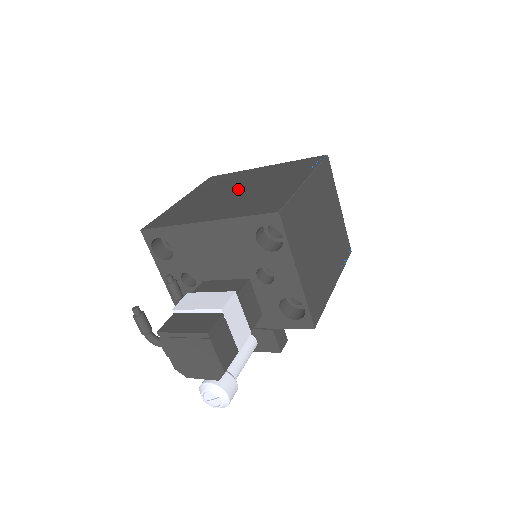
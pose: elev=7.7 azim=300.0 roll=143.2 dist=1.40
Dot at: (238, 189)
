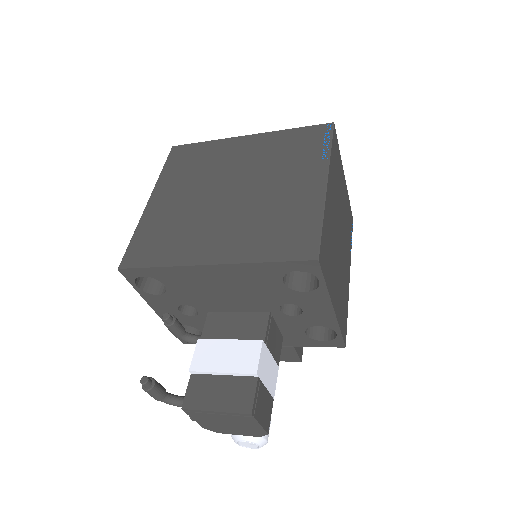
Dot at: (230, 189)
